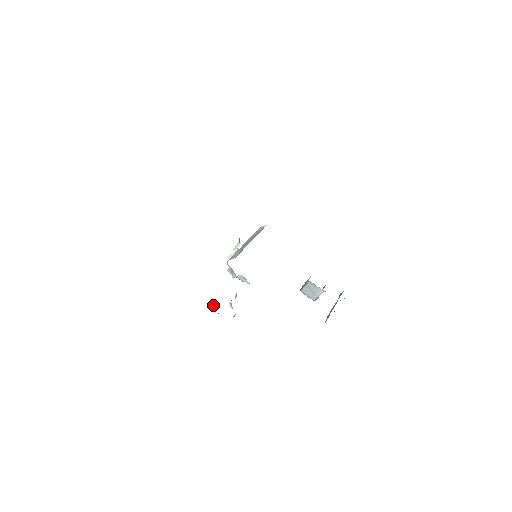
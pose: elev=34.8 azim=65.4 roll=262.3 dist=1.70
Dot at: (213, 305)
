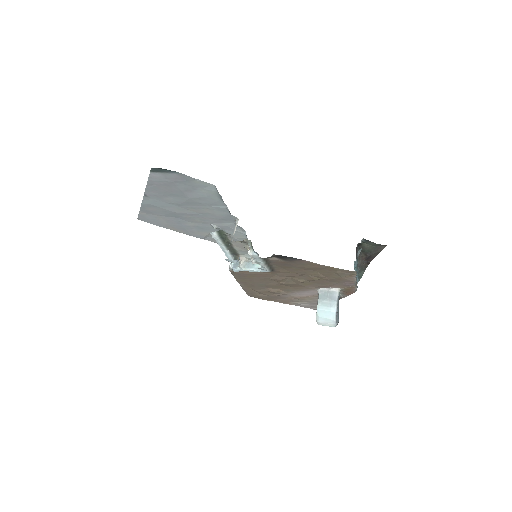
Dot at: (232, 239)
